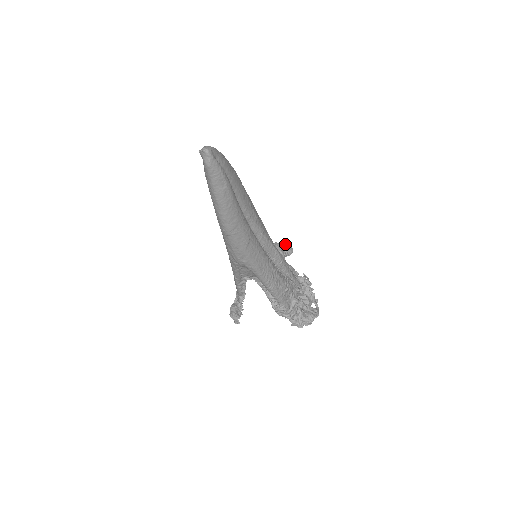
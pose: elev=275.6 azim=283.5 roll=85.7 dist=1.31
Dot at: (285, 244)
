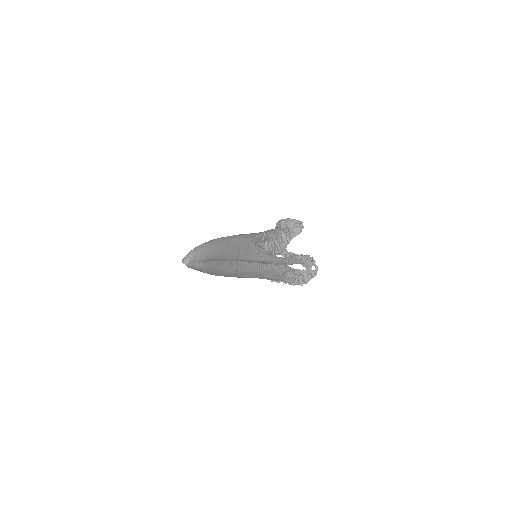
Dot at: (297, 223)
